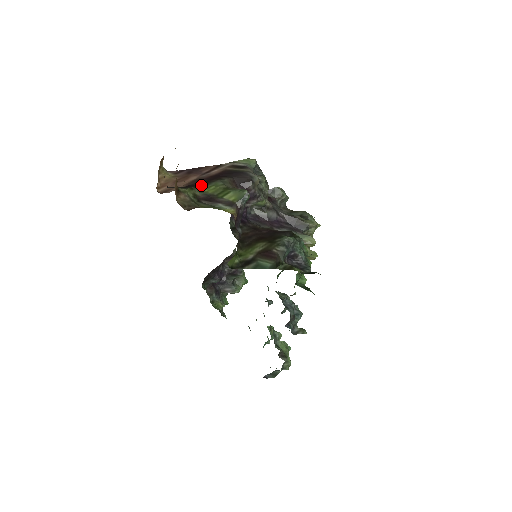
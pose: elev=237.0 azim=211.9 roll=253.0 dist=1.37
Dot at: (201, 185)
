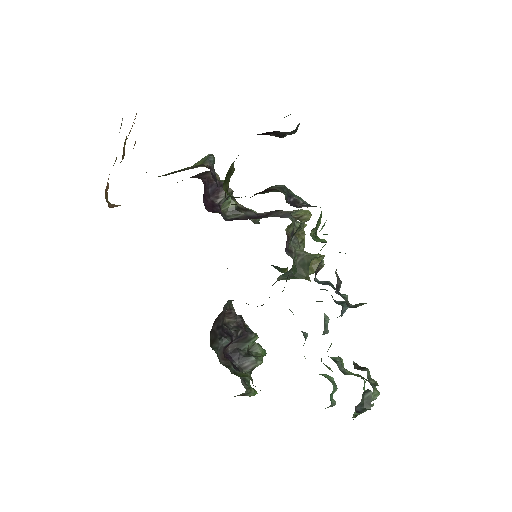
Dot at: occluded
